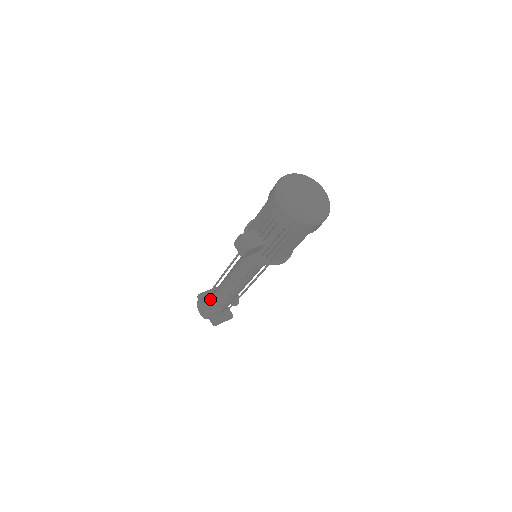
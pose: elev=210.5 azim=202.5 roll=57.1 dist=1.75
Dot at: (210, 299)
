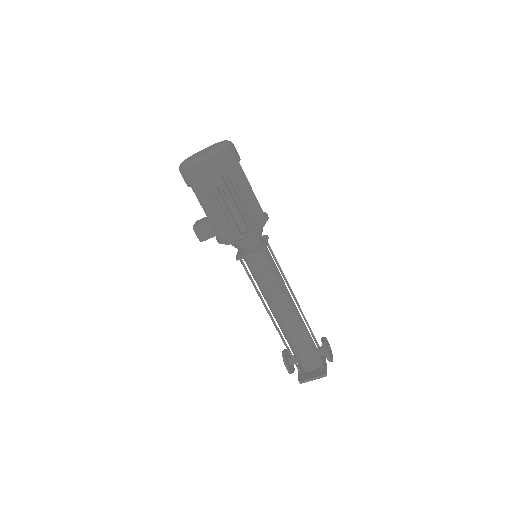
Dot at: occluded
